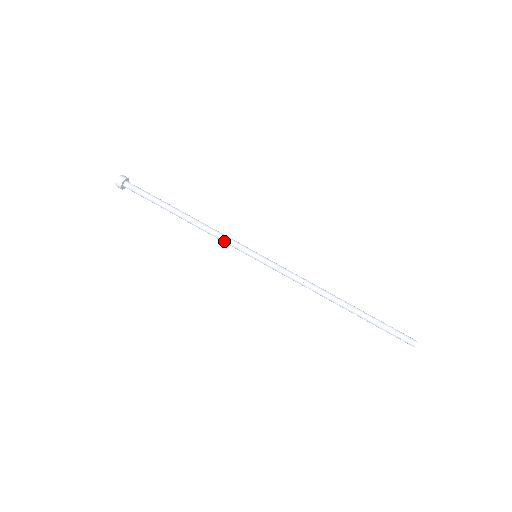
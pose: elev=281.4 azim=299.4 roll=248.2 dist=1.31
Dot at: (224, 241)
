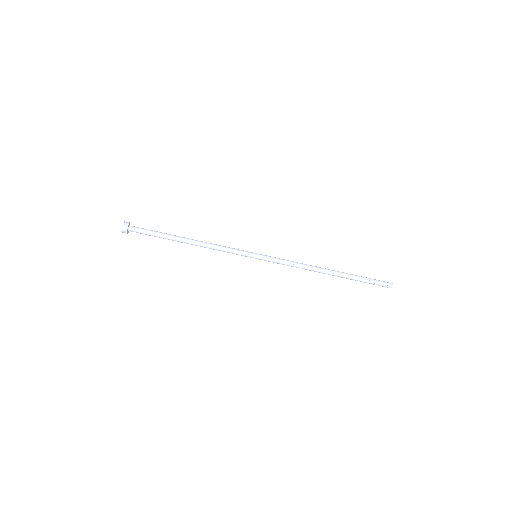
Dot at: (227, 252)
